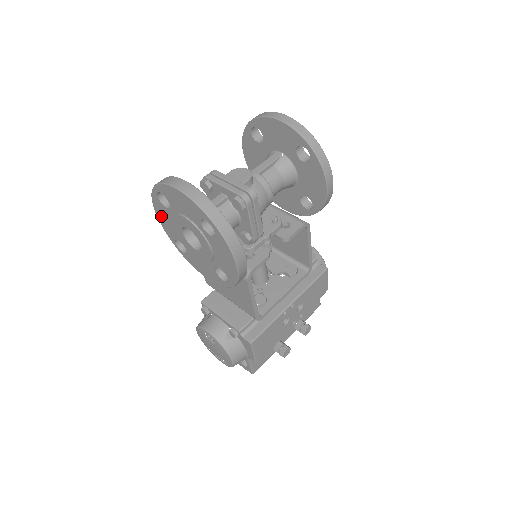
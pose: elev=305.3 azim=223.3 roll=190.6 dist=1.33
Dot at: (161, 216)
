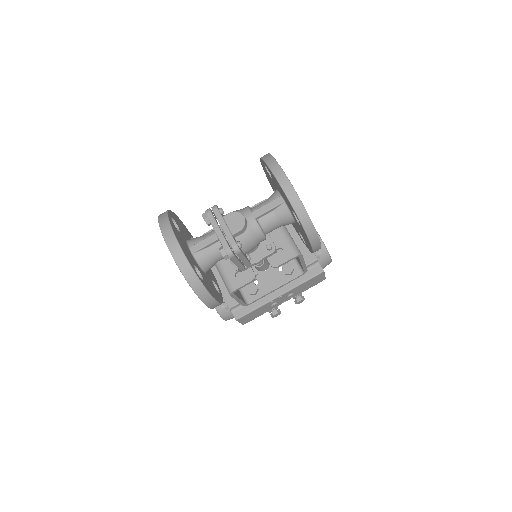
Dot at: occluded
